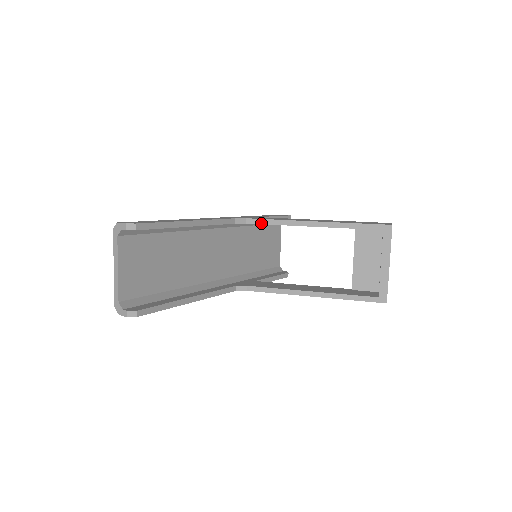
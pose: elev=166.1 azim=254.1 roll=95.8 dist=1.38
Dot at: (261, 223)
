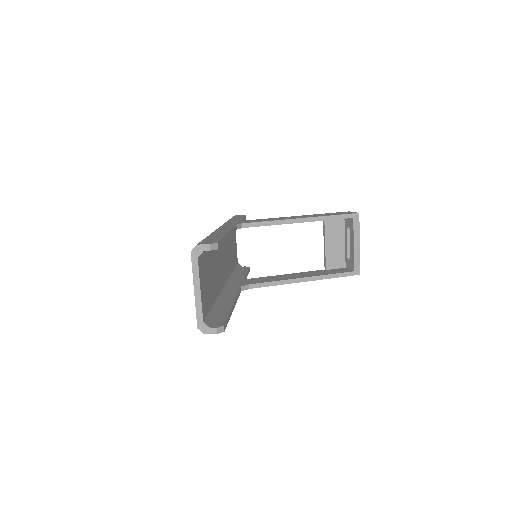
Dot at: (257, 226)
